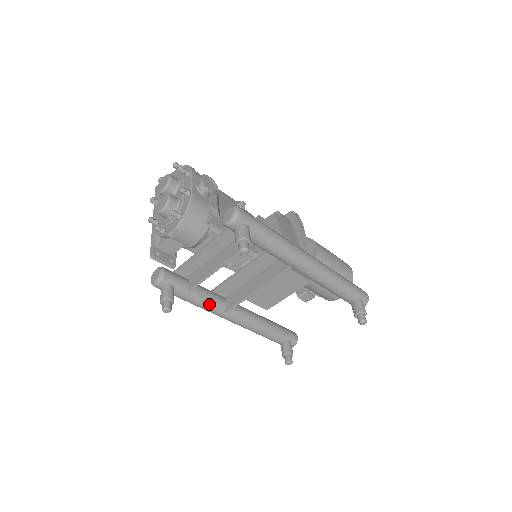
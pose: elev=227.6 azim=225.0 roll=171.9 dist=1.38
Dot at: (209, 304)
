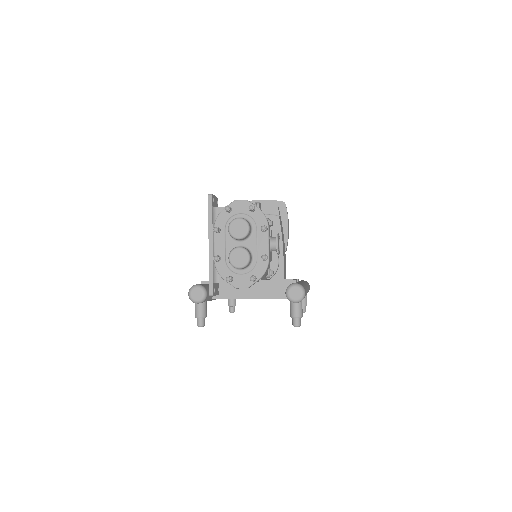
Dot at: occluded
